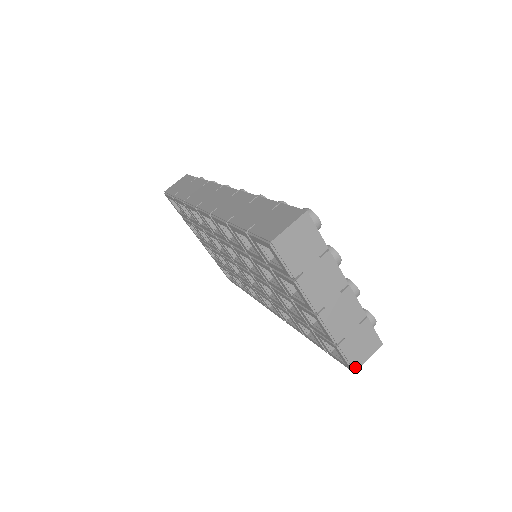
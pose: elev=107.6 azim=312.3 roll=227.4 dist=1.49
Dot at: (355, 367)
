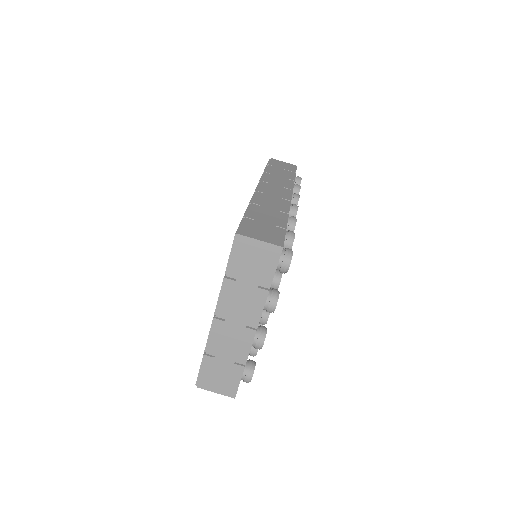
Dot at: (200, 384)
